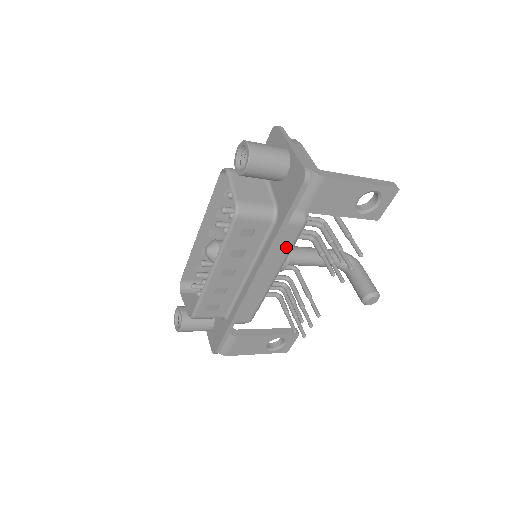
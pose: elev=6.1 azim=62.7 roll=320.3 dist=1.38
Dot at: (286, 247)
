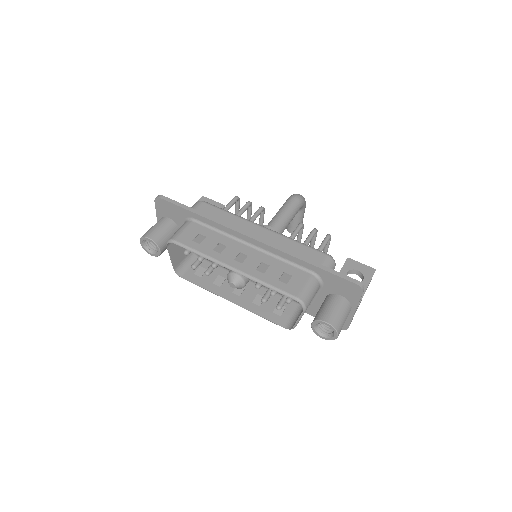
Dot at: occluded
